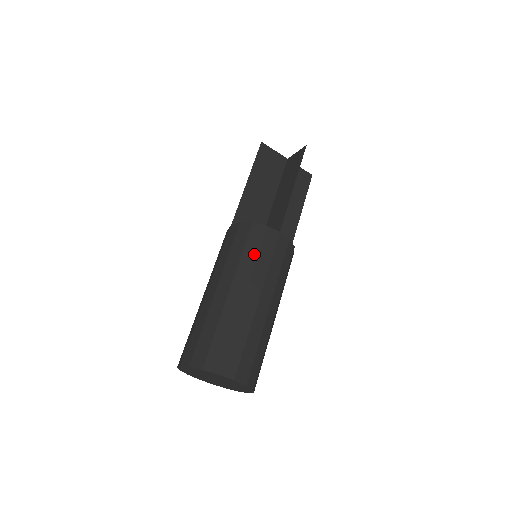
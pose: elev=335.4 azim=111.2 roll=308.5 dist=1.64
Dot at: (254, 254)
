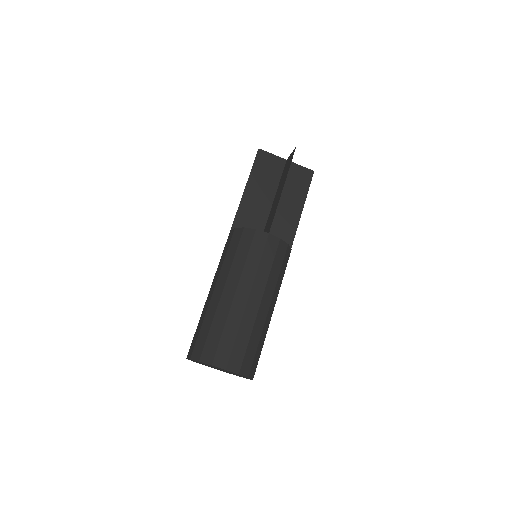
Dot at: (244, 256)
